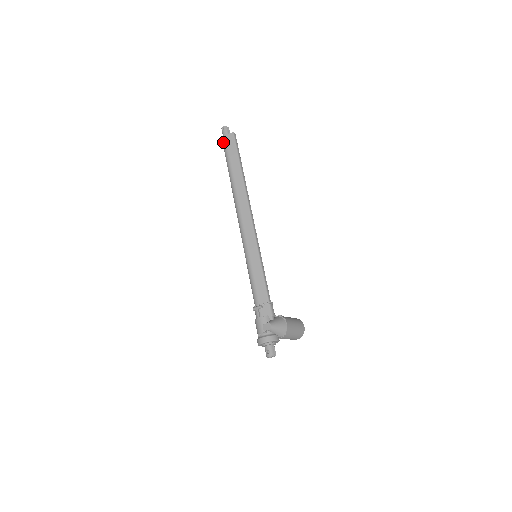
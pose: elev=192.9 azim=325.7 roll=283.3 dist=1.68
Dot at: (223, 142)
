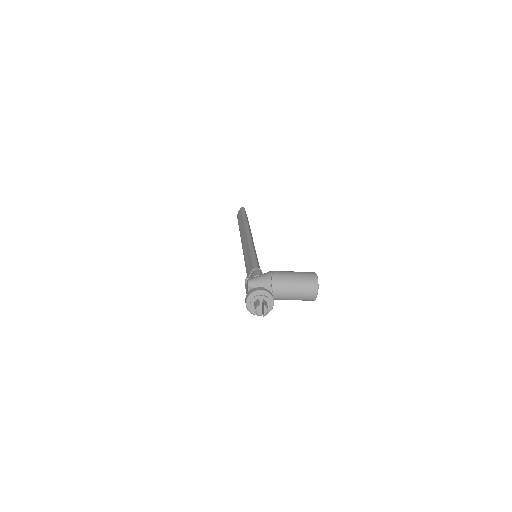
Dot at: occluded
